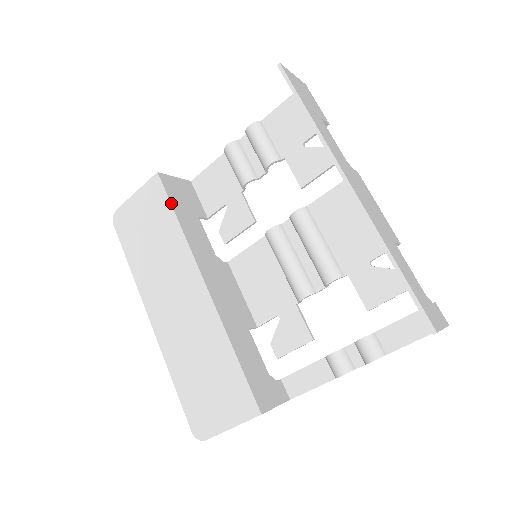
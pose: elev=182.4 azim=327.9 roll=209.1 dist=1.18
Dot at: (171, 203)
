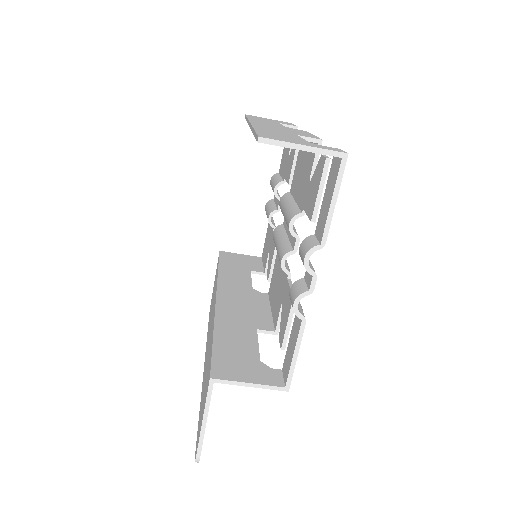
Dot at: (219, 262)
